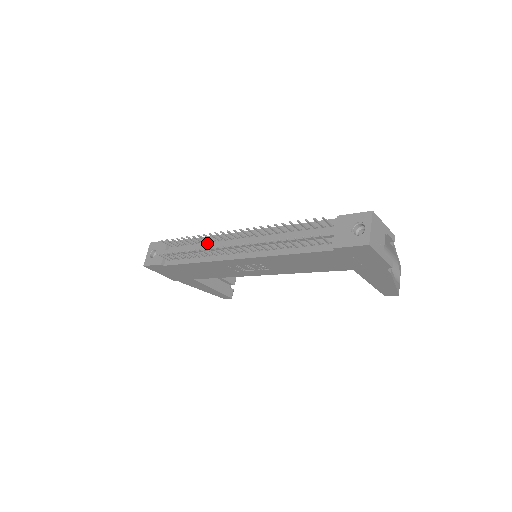
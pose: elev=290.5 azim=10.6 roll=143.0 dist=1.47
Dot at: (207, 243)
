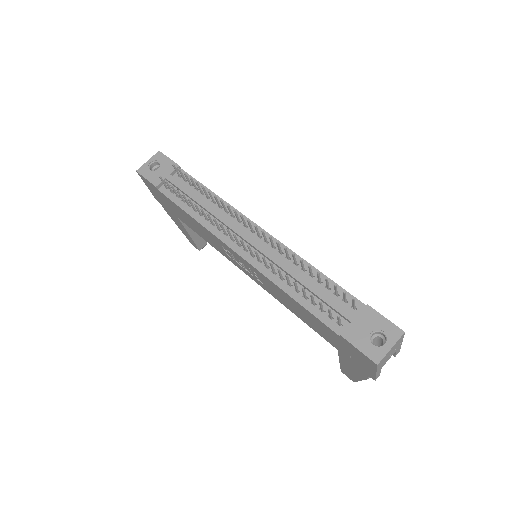
Dot at: (218, 207)
